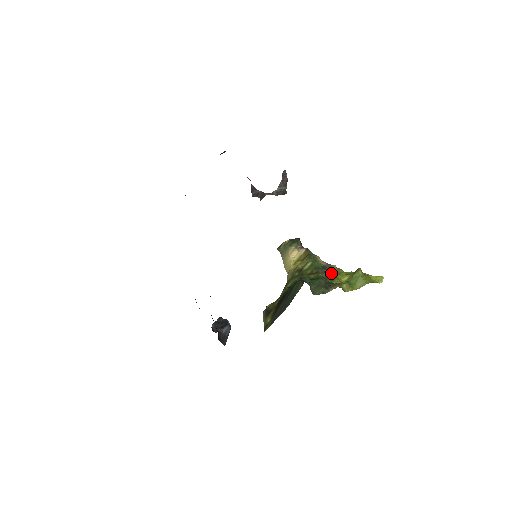
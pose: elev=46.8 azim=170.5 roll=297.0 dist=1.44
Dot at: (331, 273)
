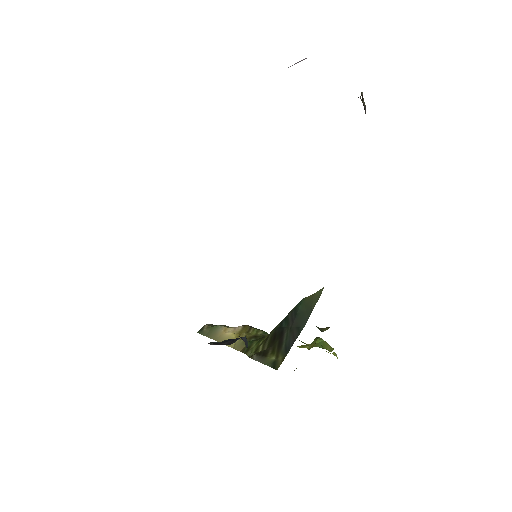
Dot at: occluded
